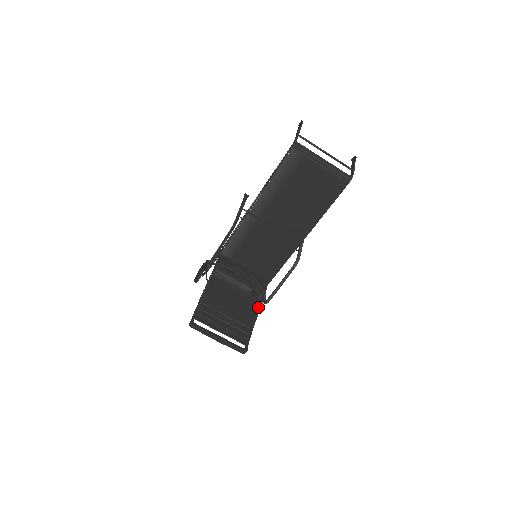
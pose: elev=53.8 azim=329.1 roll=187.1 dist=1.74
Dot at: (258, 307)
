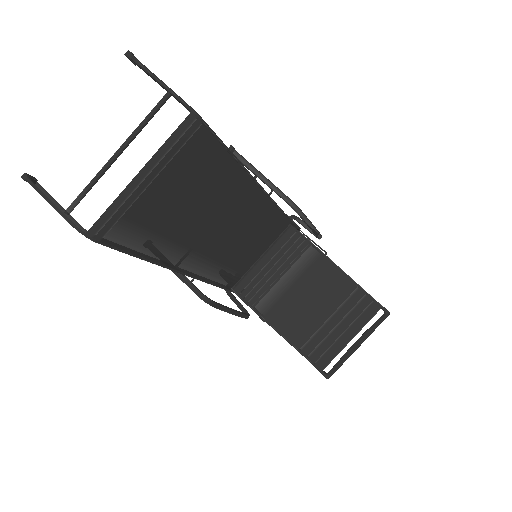
Dot at: (327, 262)
